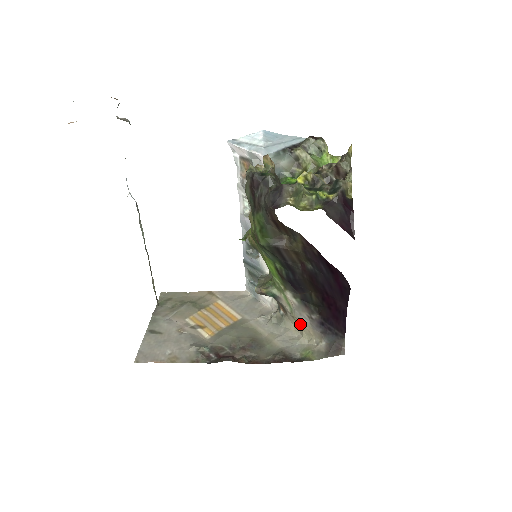
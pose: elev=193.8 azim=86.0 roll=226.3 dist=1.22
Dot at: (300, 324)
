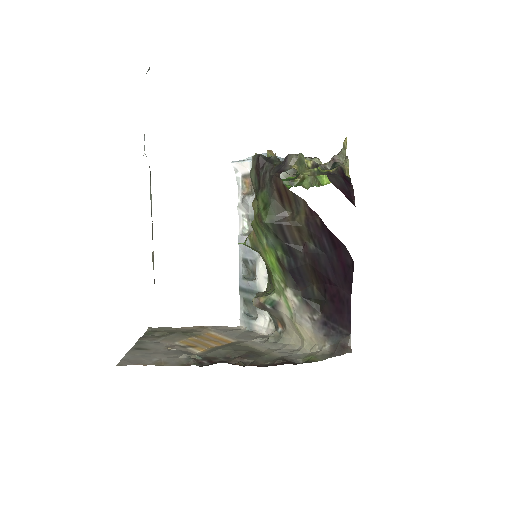
Dot at: (301, 331)
